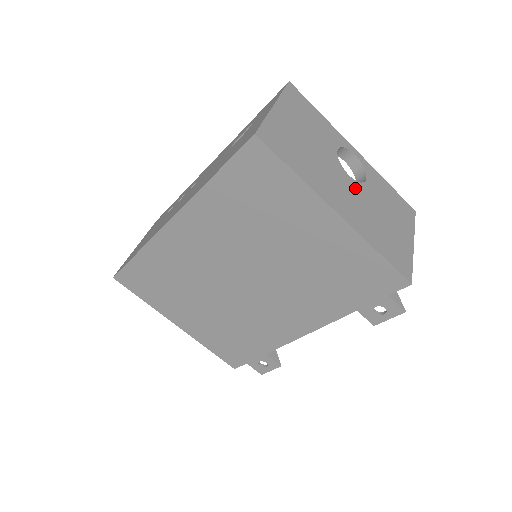
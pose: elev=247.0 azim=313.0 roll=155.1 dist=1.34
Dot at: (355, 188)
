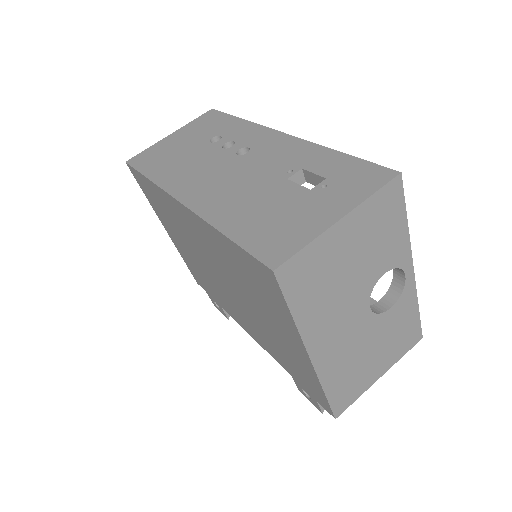
Dot at: (363, 322)
